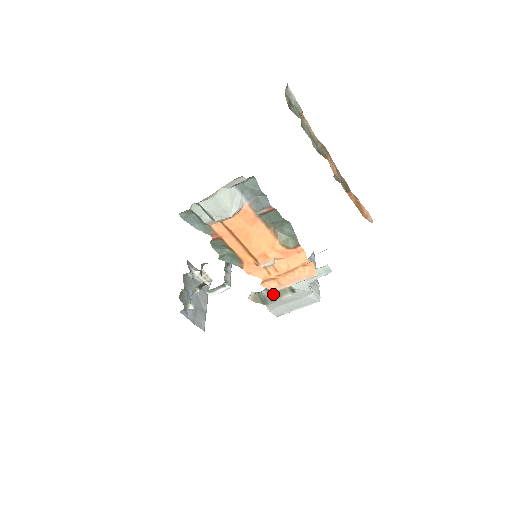
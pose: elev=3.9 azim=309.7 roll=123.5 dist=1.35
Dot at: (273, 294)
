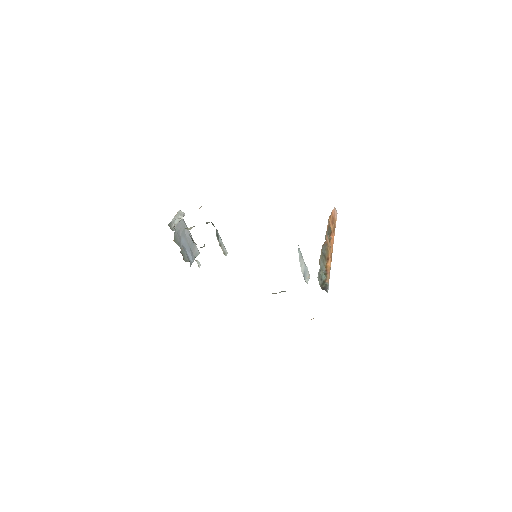
Dot at: (285, 291)
